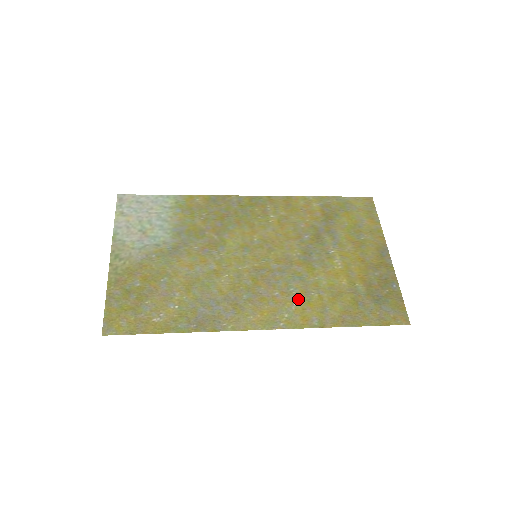
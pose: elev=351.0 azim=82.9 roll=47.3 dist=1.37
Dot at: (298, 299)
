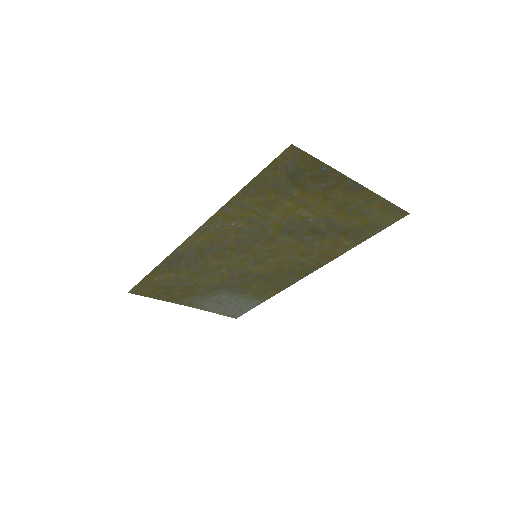
Dot at: (240, 224)
